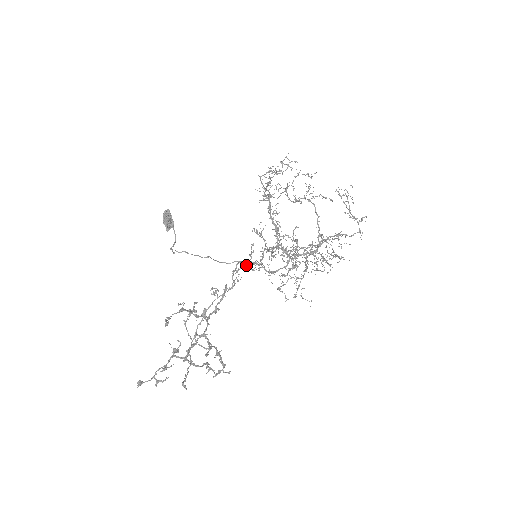
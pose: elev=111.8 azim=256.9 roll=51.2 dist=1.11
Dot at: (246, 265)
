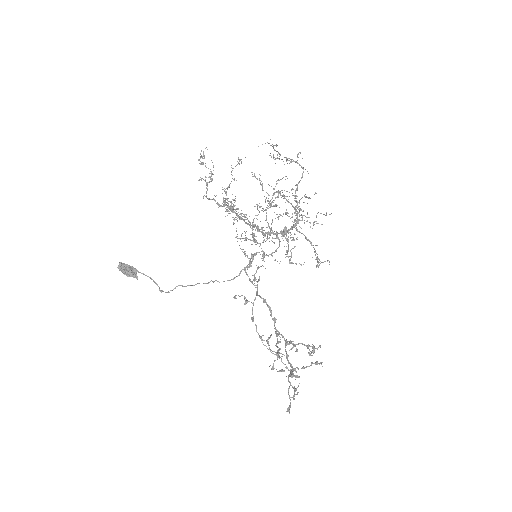
Dot at: (251, 266)
